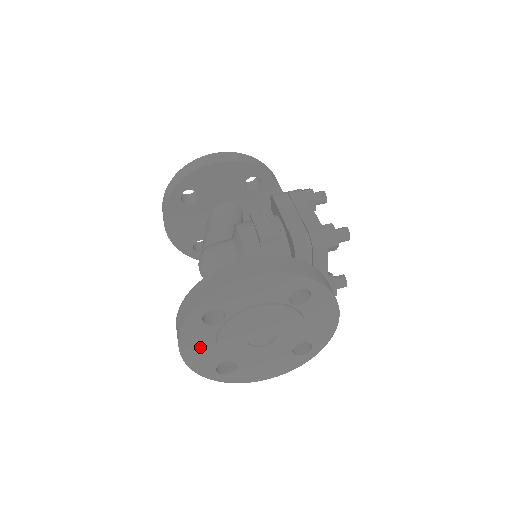
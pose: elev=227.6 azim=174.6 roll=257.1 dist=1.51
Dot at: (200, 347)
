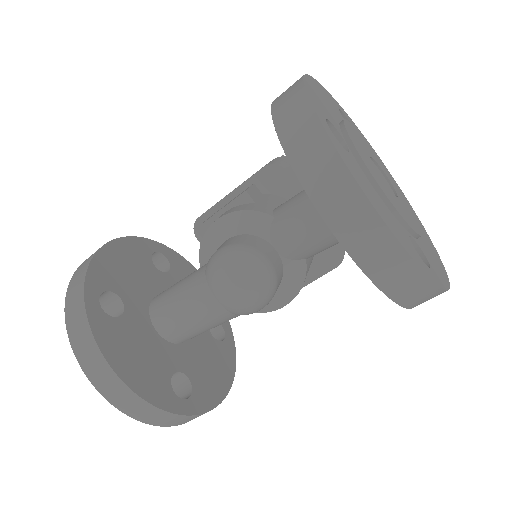
Dot at: (376, 200)
